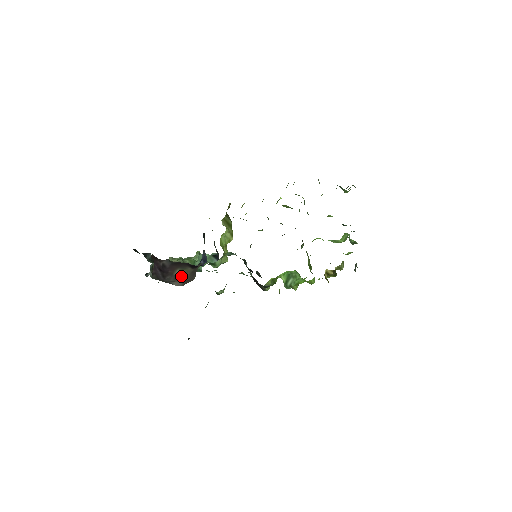
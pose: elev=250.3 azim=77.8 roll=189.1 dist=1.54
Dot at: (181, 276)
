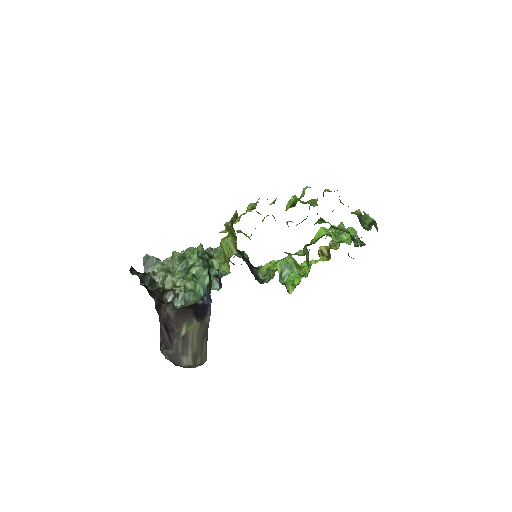
Dot at: (189, 341)
